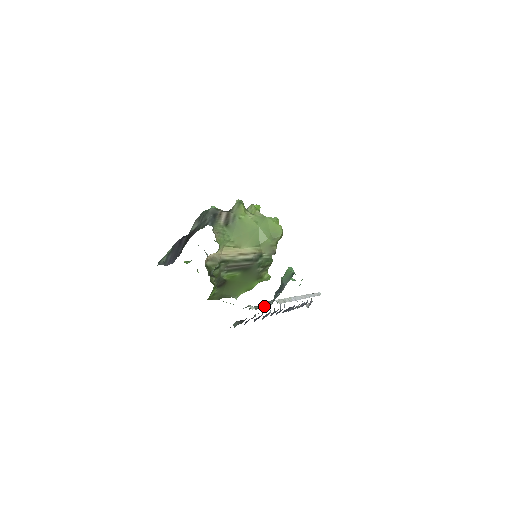
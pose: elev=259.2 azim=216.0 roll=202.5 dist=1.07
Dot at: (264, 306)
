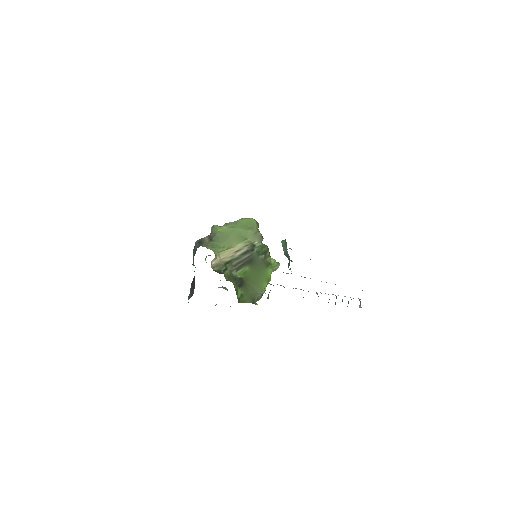
Dot at: occluded
